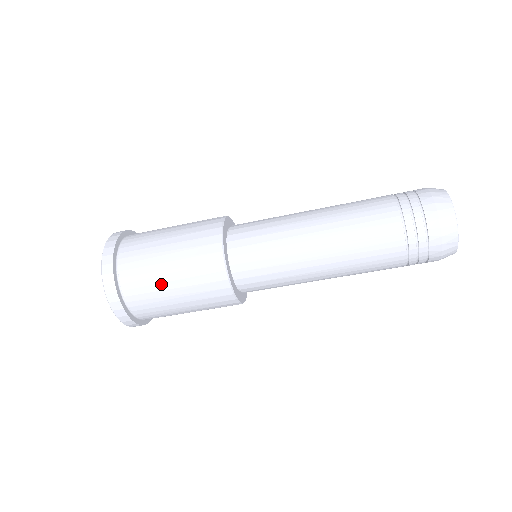
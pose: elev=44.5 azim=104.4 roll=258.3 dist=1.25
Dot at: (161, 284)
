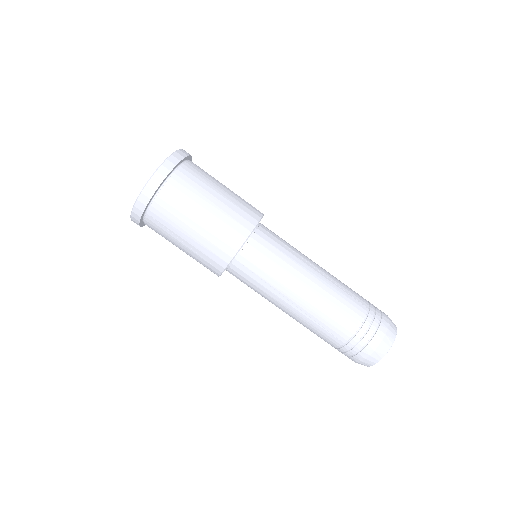
Dot at: (210, 188)
